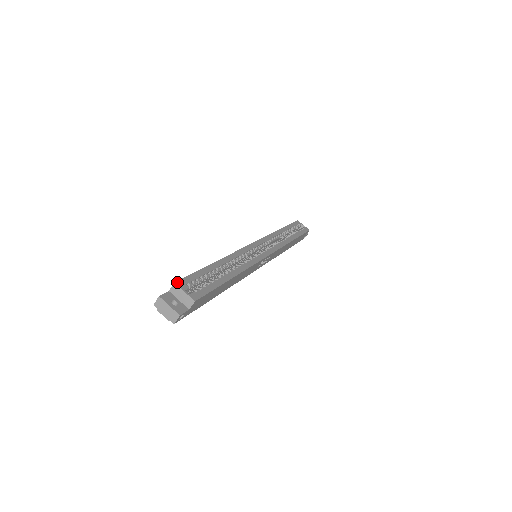
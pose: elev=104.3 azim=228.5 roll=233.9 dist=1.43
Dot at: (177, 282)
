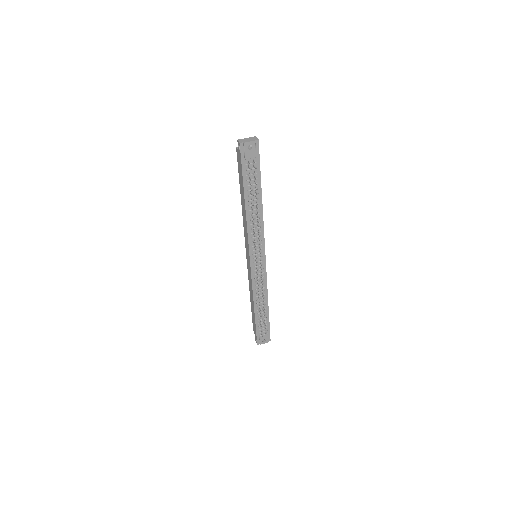
Dot at: (237, 150)
